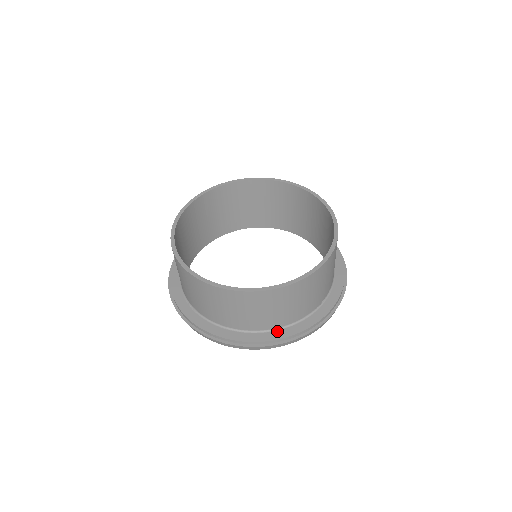
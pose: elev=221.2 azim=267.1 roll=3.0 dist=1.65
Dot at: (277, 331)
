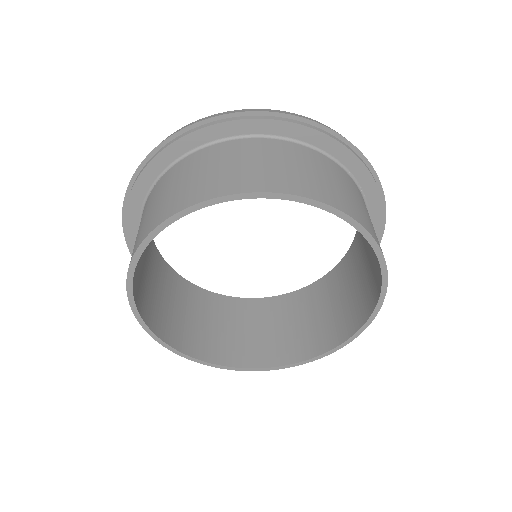
Dot at: occluded
